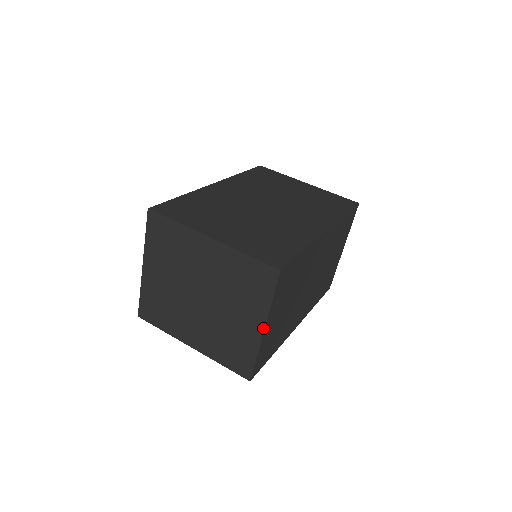
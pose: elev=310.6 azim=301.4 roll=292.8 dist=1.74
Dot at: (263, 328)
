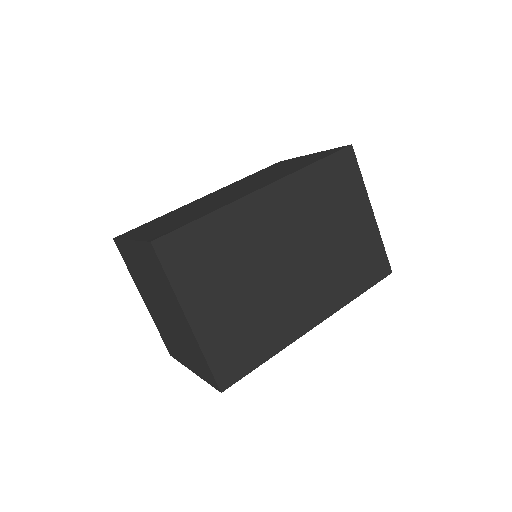
Dot at: (193, 371)
